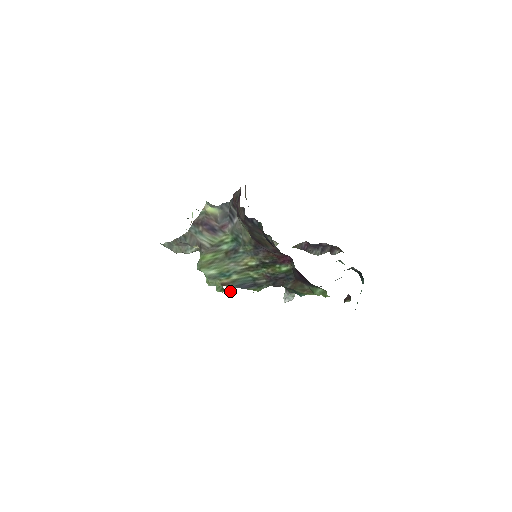
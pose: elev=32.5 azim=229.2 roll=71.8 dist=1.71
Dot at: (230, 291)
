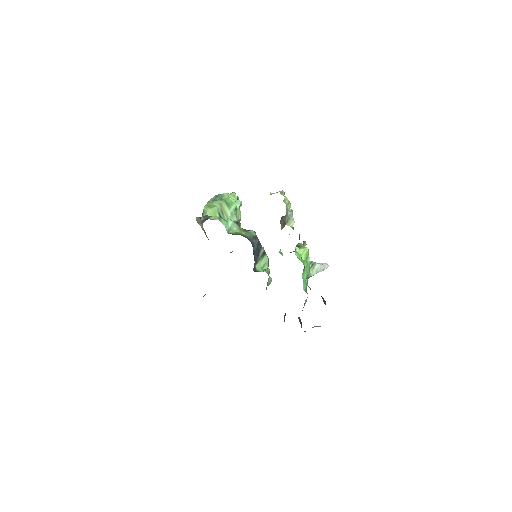
Dot at: occluded
